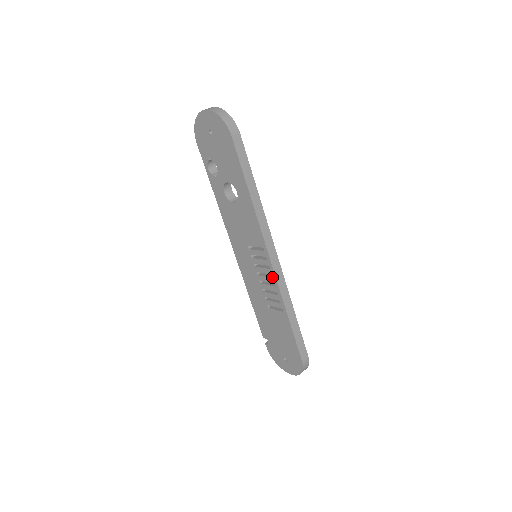
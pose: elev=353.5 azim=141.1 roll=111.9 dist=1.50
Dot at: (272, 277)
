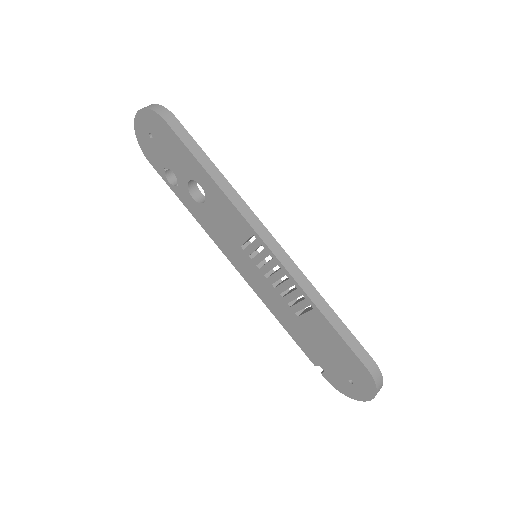
Dot at: (280, 268)
